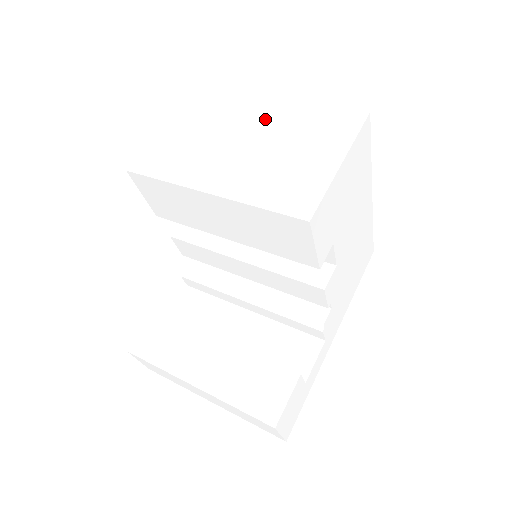
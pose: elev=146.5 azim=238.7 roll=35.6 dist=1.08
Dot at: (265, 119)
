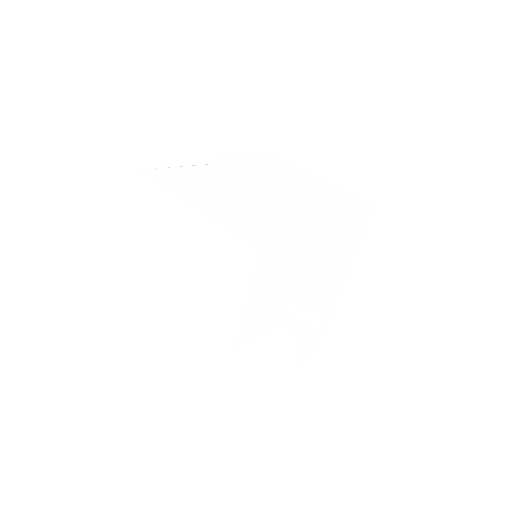
Dot at: (193, 233)
